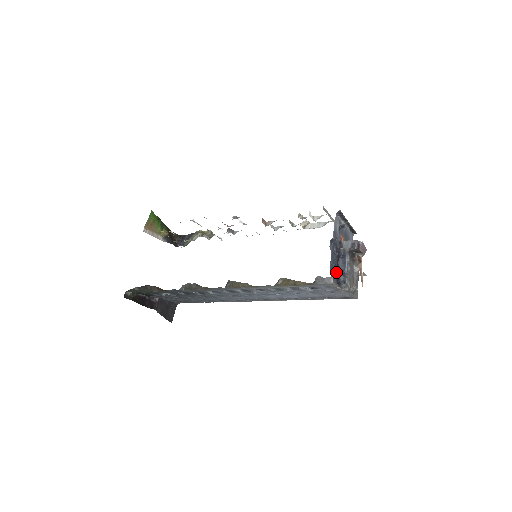
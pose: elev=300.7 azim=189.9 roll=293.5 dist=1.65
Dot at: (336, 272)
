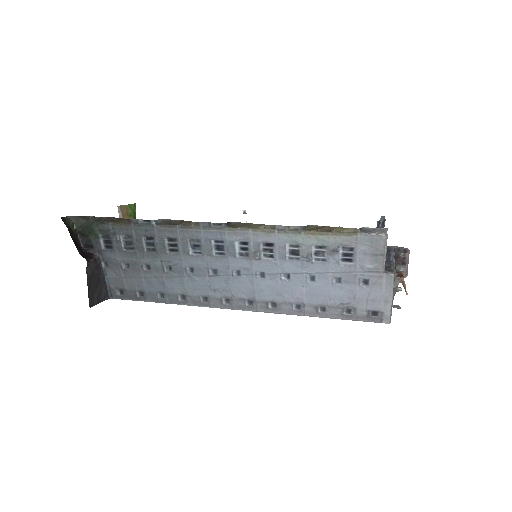
Dot at: occluded
